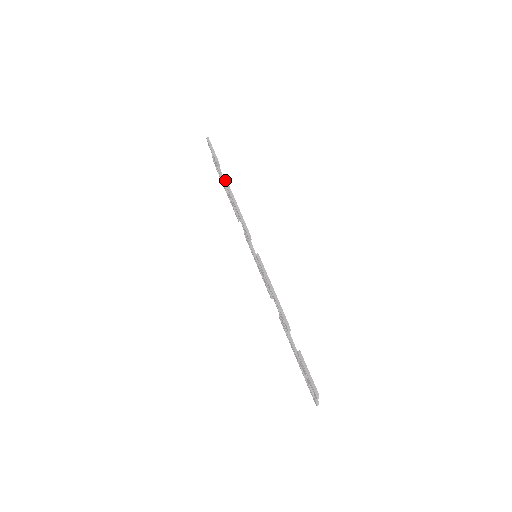
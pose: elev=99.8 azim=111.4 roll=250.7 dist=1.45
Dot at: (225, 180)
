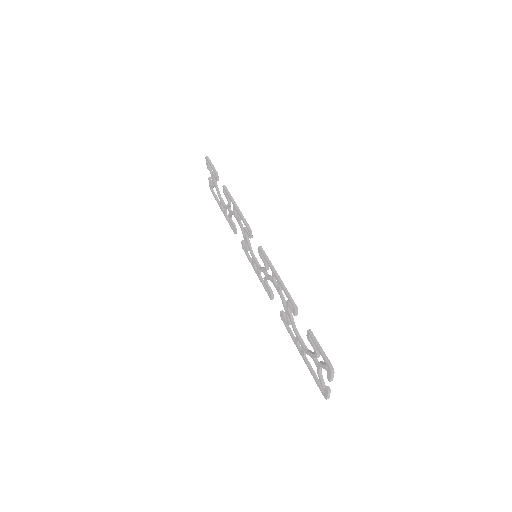
Dot at: (225, 188)
